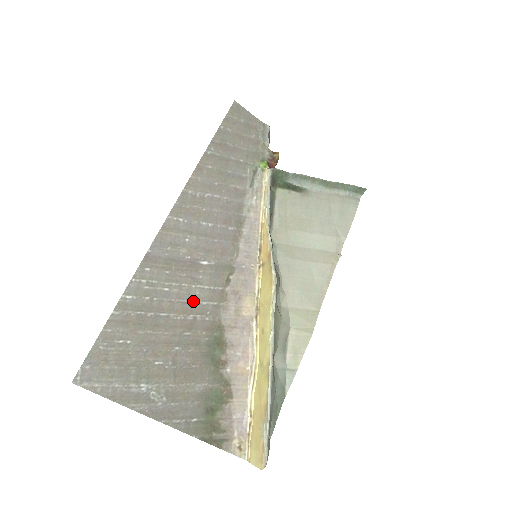
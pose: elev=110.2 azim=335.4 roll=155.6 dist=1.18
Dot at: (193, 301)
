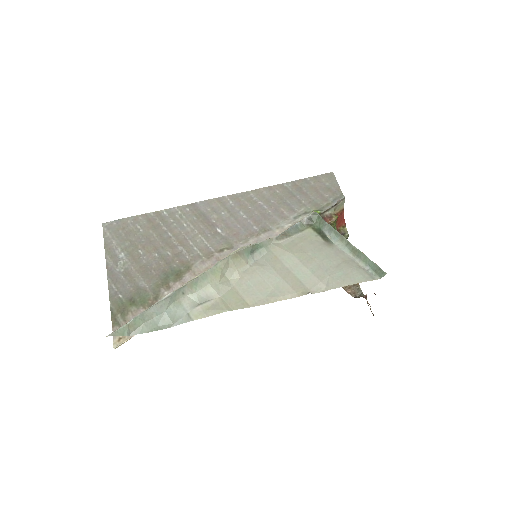
Dot at: (191, 242)
